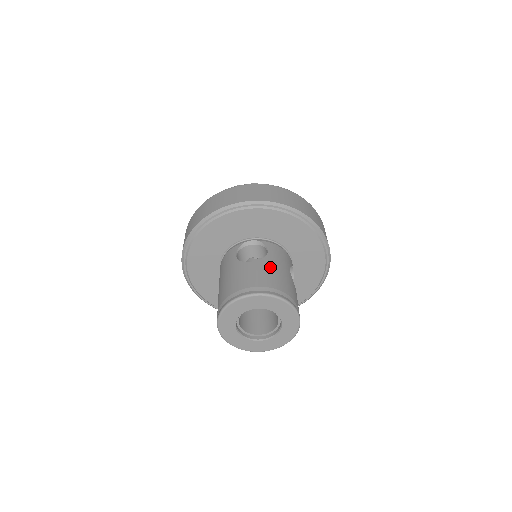
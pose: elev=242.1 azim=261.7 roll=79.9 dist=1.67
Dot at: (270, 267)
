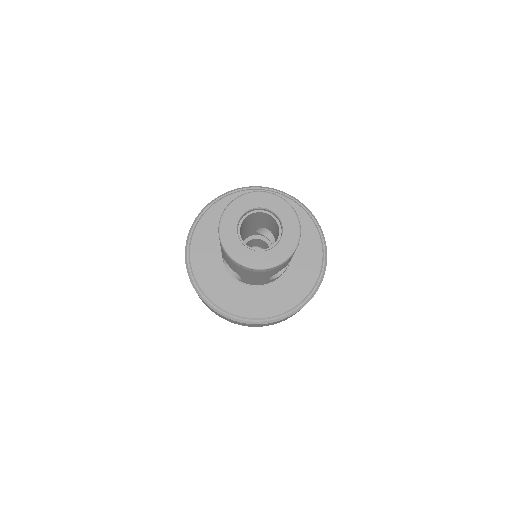
Dot at: occluded
